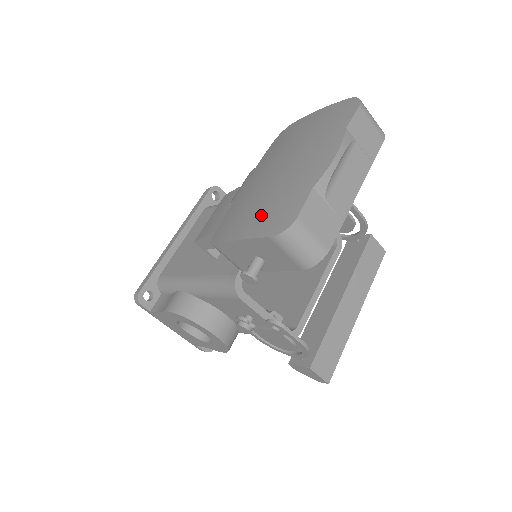
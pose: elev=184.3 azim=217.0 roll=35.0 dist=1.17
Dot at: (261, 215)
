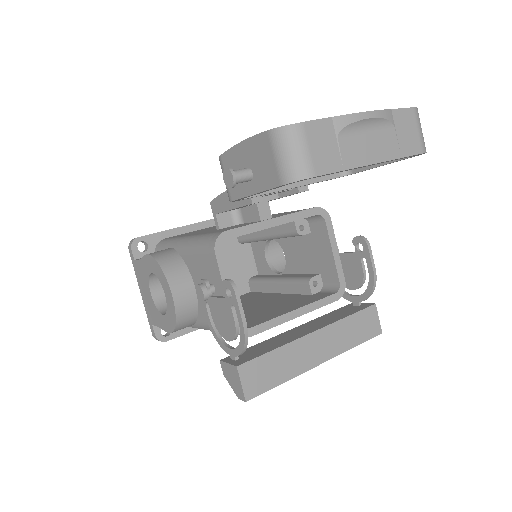
Dot at: occluded
